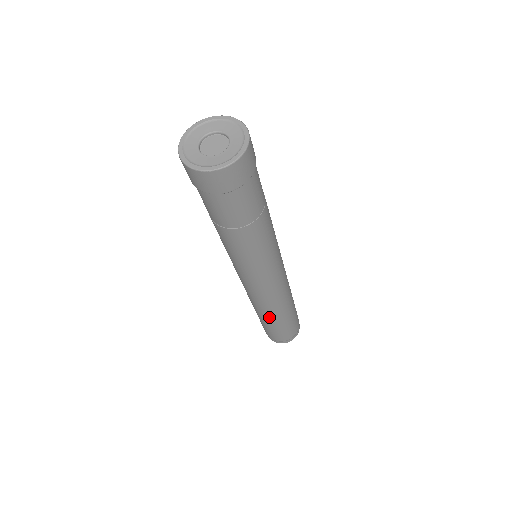
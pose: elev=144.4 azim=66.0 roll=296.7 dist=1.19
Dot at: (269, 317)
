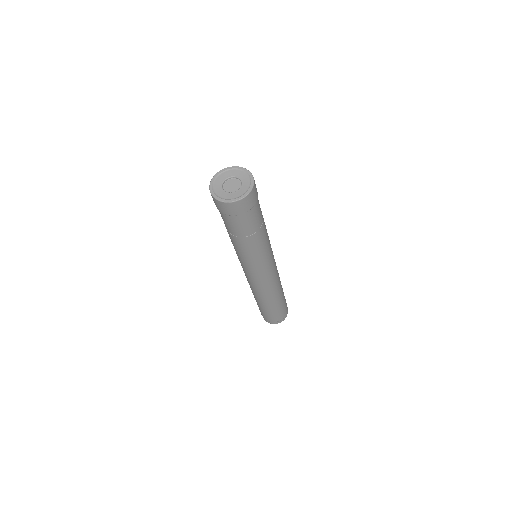
Dot at: (268, 301)
